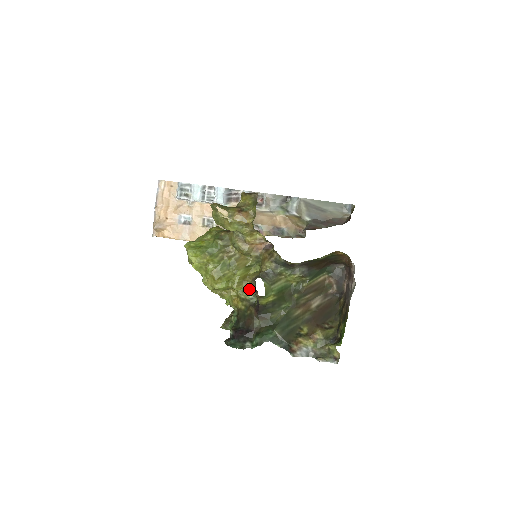
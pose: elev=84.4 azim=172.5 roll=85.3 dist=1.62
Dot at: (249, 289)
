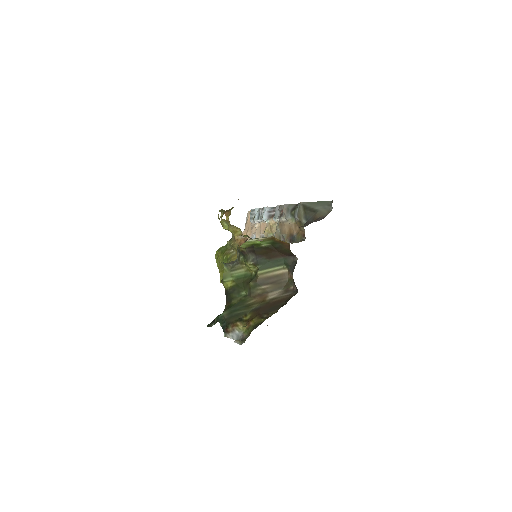
Dot at: occluded
